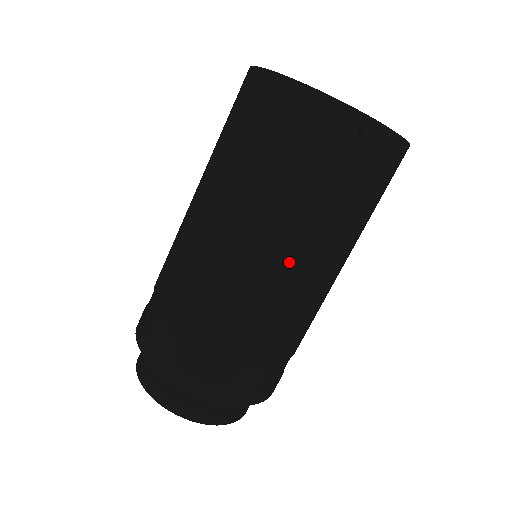
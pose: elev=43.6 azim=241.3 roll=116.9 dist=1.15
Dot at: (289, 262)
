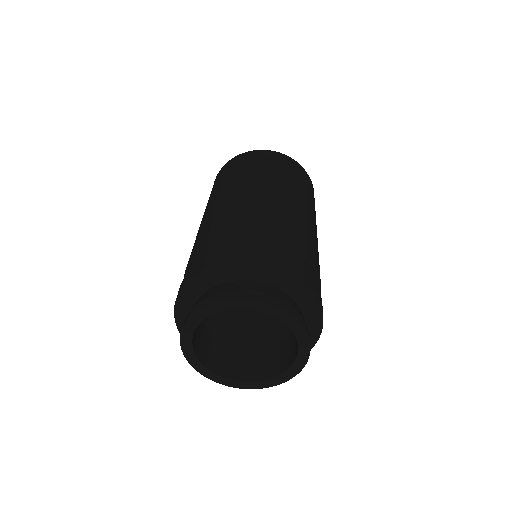
Dot at: (272, 192)
